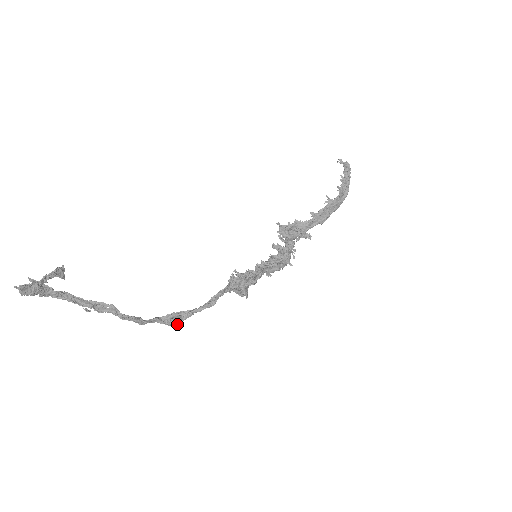
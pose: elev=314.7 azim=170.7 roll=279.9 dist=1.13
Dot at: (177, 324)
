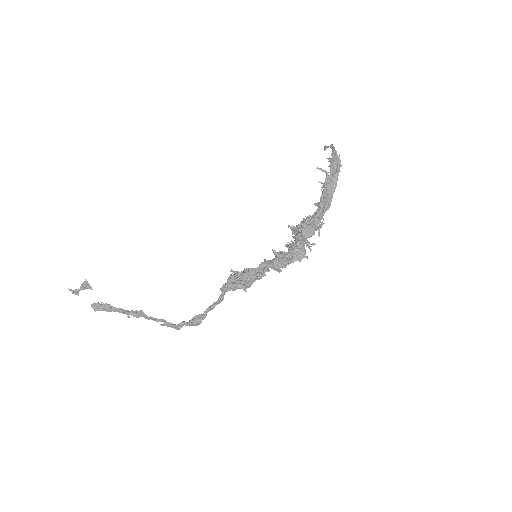
Dot at: (196, 323)
